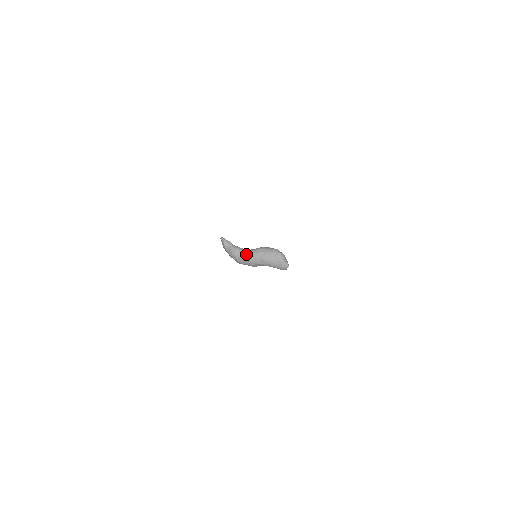
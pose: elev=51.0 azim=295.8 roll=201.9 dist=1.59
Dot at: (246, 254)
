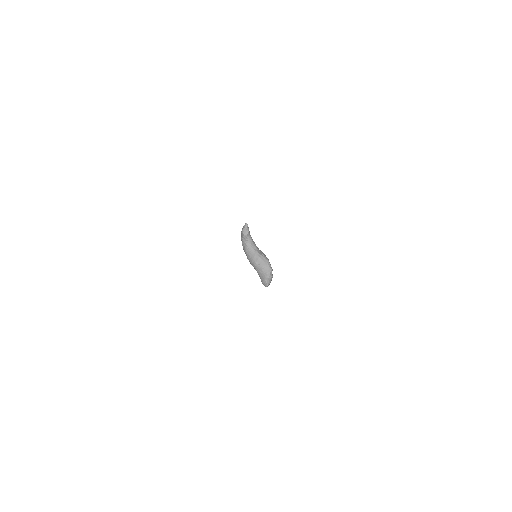
Dot at: (250, 249)
